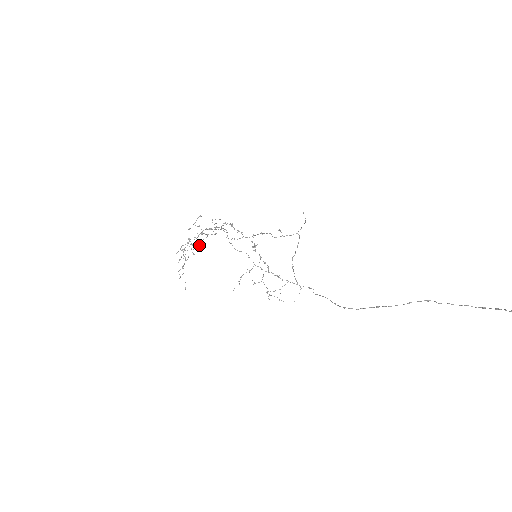
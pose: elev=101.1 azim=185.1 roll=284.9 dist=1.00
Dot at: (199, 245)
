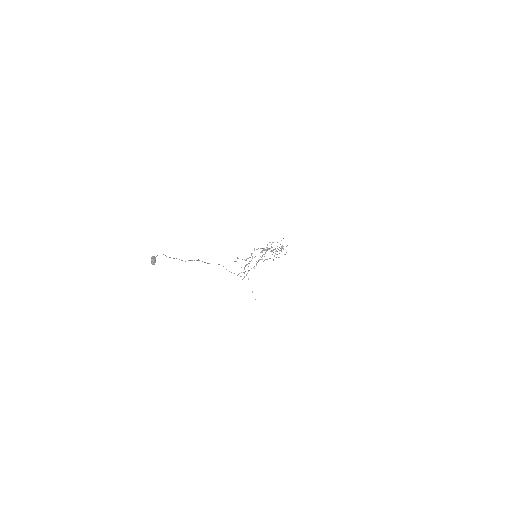
Dot at: (278, 257)
